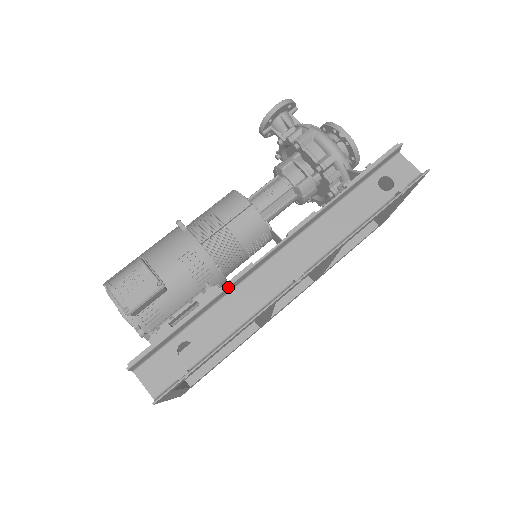
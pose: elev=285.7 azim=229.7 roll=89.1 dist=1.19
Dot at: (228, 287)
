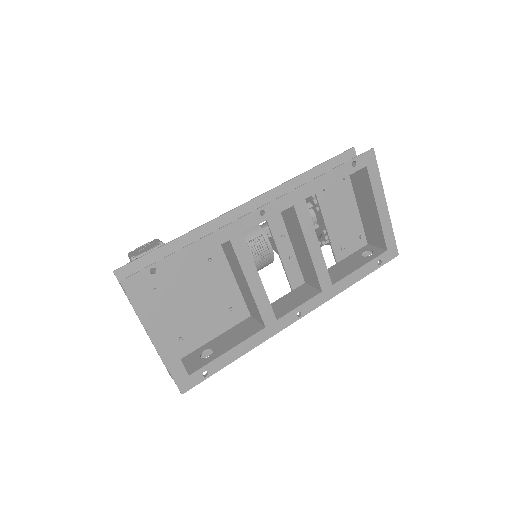
Dot at: (205, 225)
